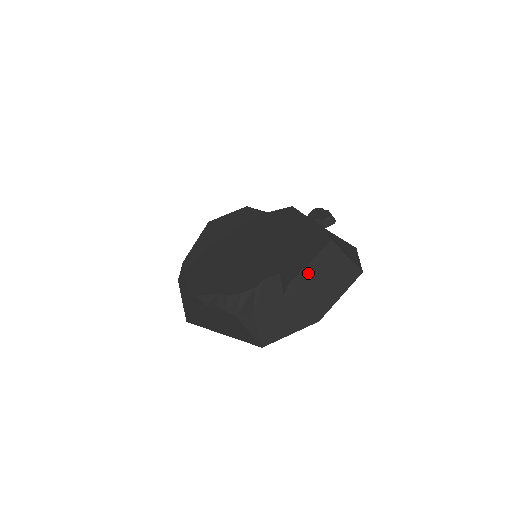
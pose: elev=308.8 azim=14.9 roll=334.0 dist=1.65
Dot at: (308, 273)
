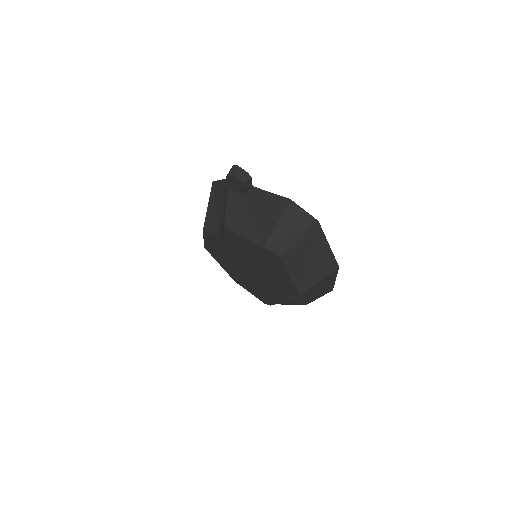
Dot at: (298, 279)
